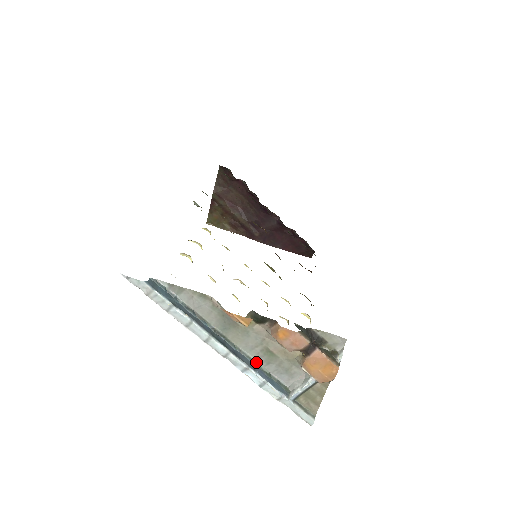
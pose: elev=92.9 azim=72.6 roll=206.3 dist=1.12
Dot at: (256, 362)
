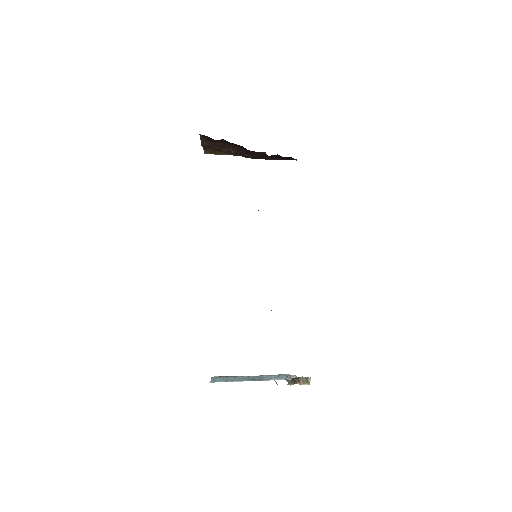
Dot at: (272, 375)
